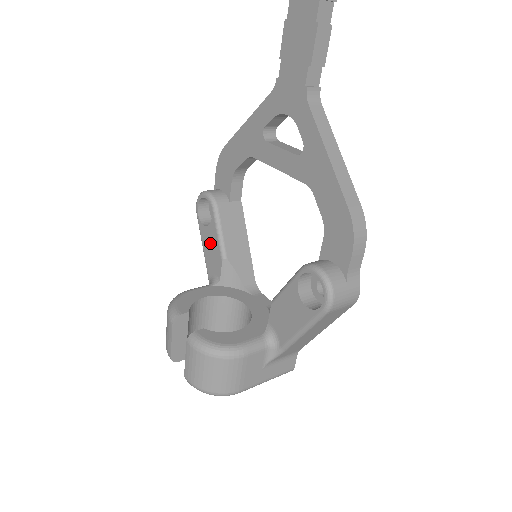
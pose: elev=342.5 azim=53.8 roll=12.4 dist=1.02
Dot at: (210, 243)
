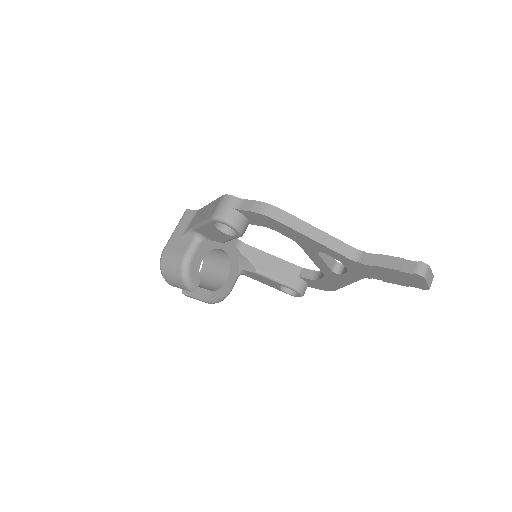
Dot at: (216, 234)
